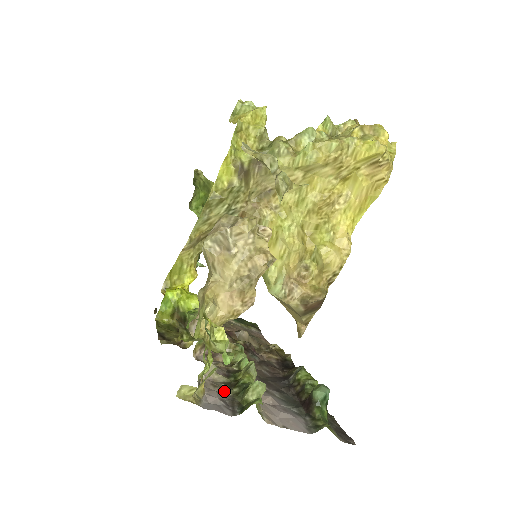
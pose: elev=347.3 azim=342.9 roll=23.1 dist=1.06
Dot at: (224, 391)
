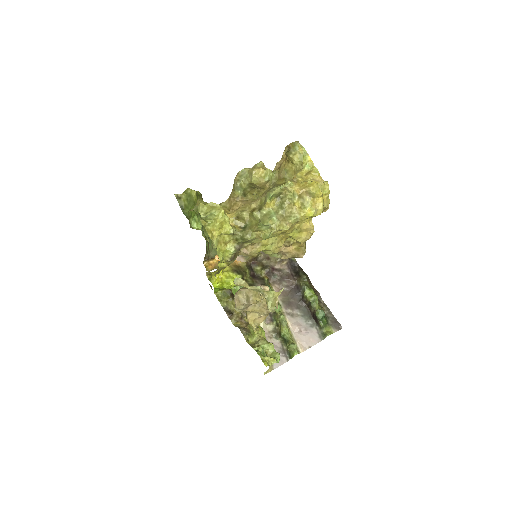
Dot at: (276, 339)
